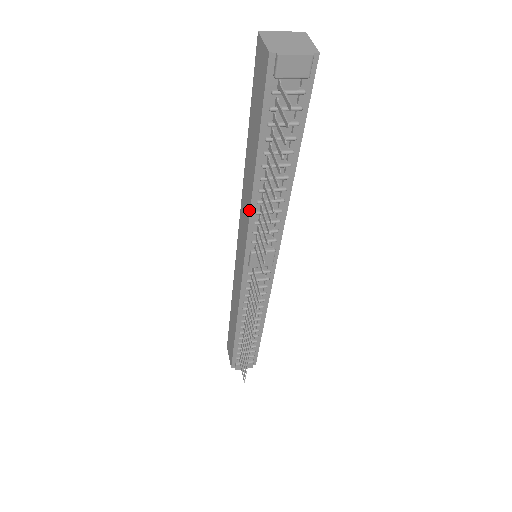
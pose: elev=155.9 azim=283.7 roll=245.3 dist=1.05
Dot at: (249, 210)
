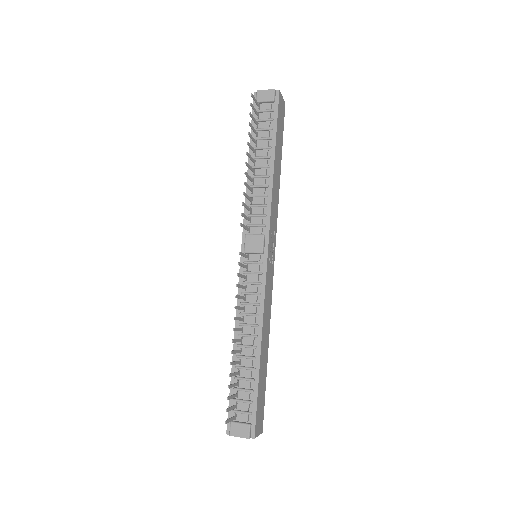
Dot at: occluded
